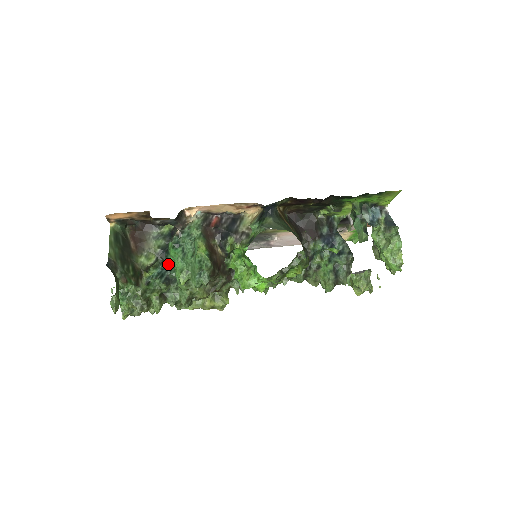
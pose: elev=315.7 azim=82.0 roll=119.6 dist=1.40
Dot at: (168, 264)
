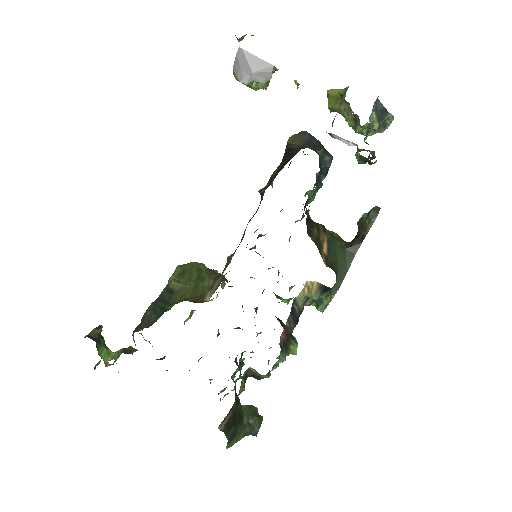
Dot at: occluded
